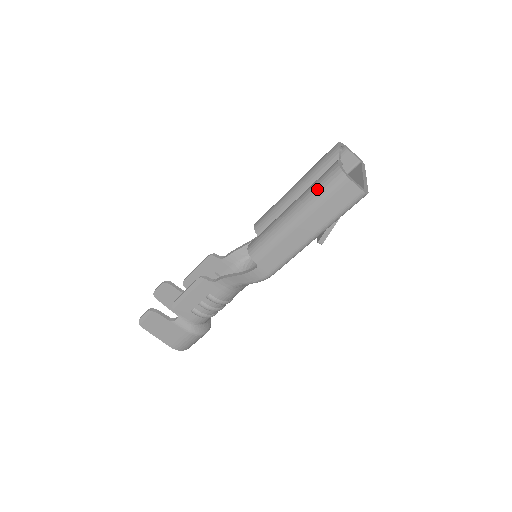
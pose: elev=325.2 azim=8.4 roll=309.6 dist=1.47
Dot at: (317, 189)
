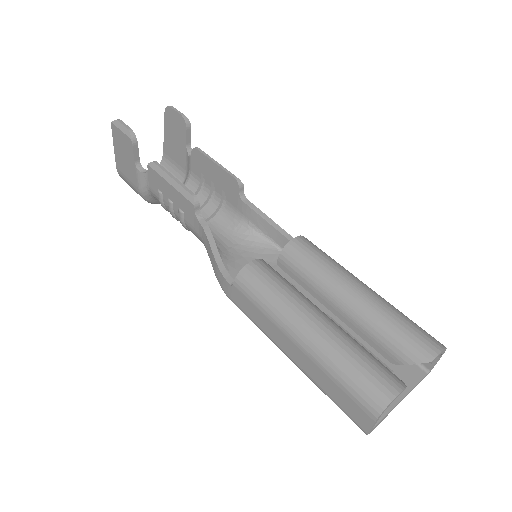
Dot at: (350, 369)
